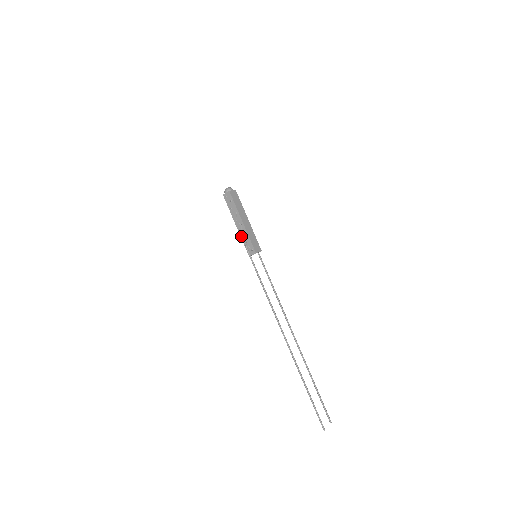
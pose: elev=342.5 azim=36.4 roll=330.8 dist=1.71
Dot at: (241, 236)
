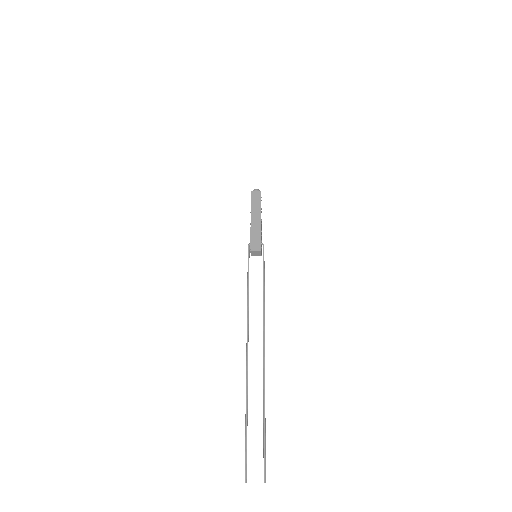
Dot at: occluded
